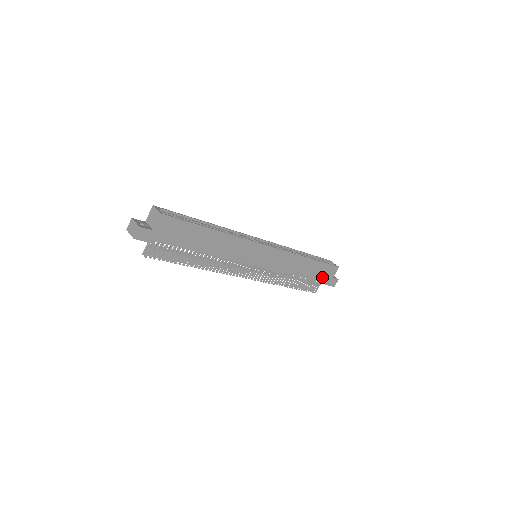
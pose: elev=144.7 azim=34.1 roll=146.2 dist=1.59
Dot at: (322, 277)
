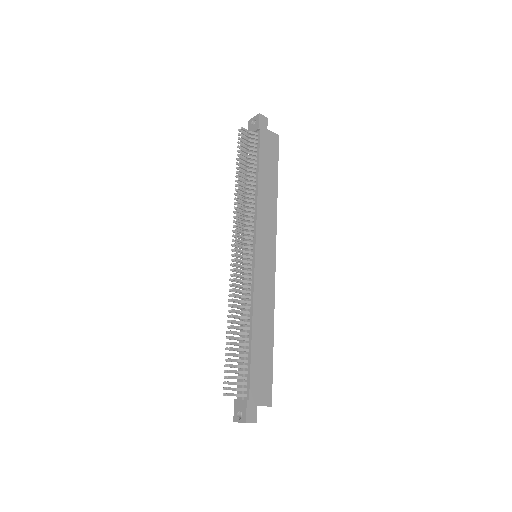
Dot at: (255, 381)
